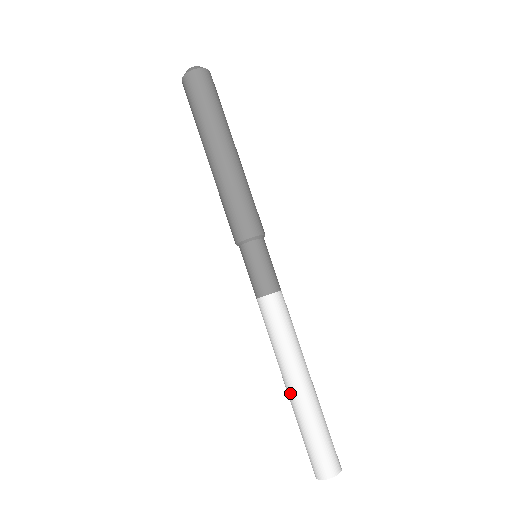
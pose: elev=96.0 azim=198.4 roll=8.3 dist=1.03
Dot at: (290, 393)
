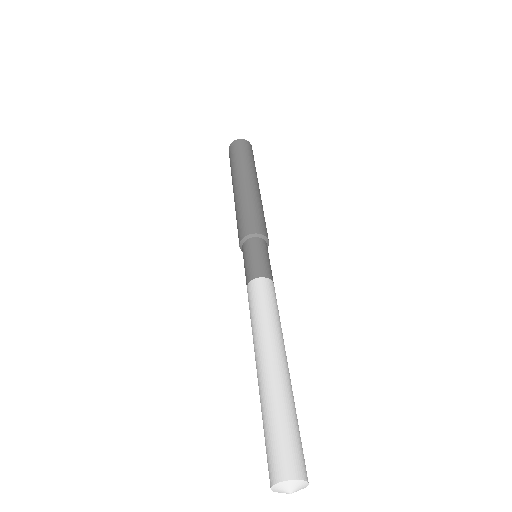
Dot at: (271, 368)
